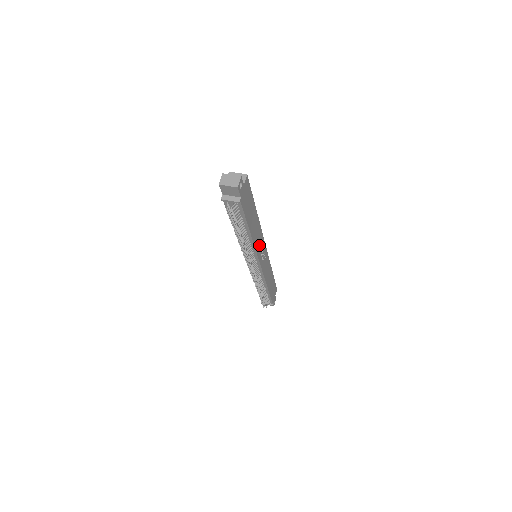
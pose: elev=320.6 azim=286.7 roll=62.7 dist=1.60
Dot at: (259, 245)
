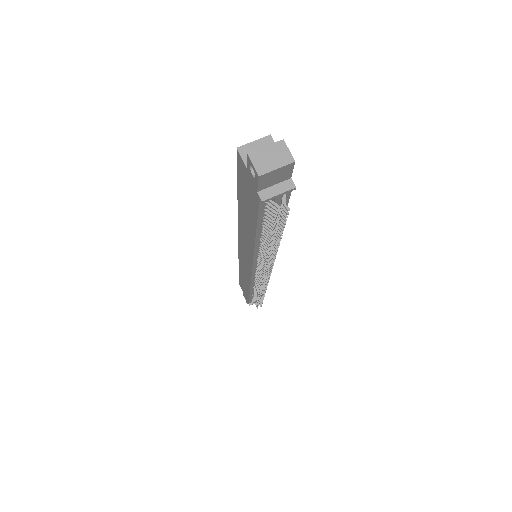
Dot at: occluded
